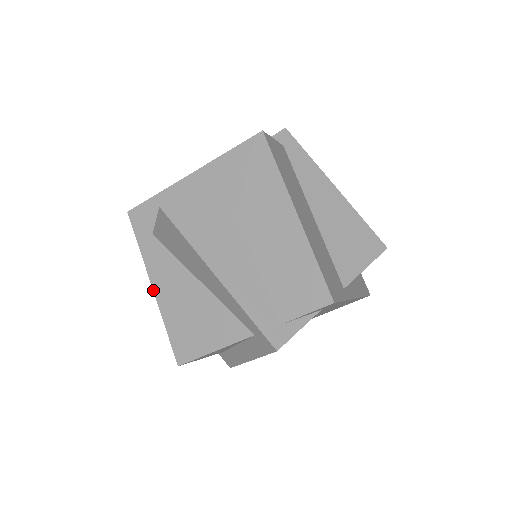
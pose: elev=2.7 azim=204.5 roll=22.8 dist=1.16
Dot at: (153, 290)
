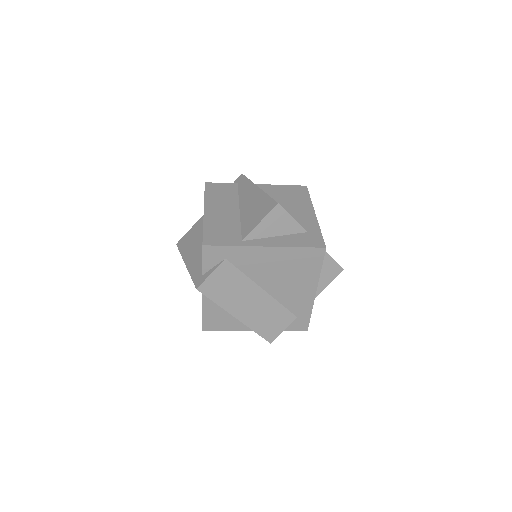
Dot at: occluded
